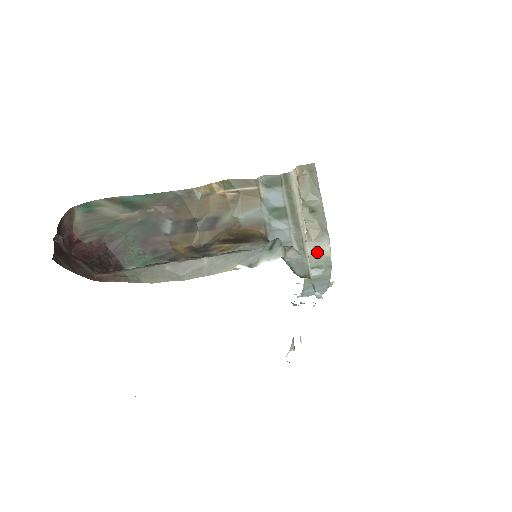
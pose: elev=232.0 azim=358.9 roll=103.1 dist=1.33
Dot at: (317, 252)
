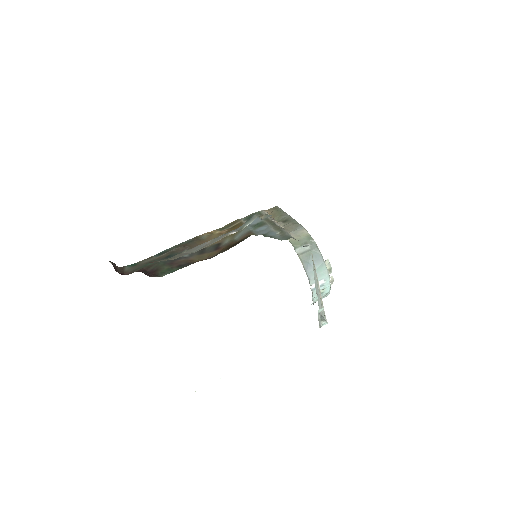
Dot at: (298, 236)
